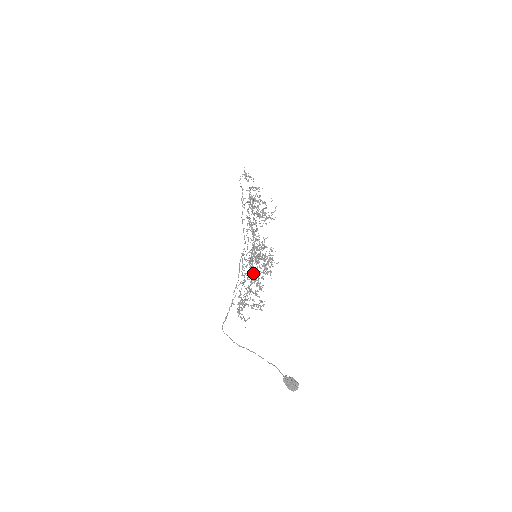
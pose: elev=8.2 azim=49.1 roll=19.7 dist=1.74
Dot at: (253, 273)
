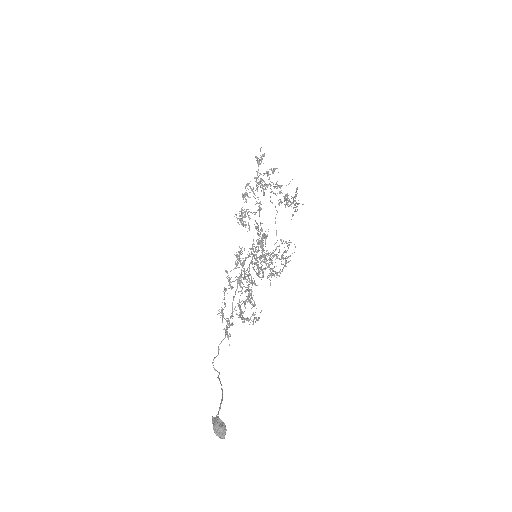
Dot at: (243, 278)
